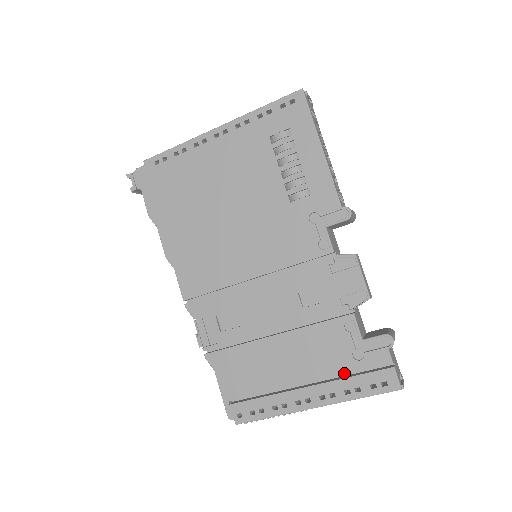
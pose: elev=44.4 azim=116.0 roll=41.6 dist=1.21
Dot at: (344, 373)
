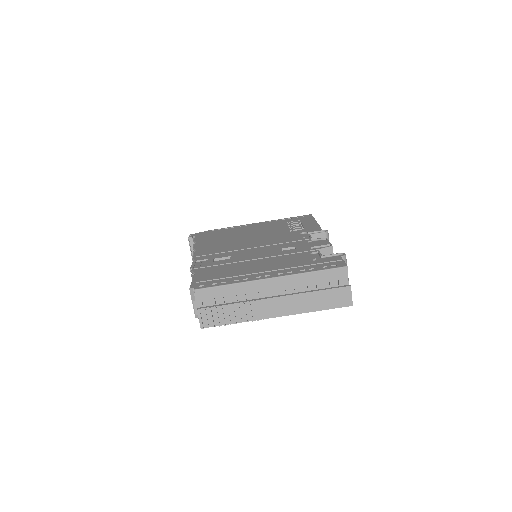
Dot at: (303, 265)
